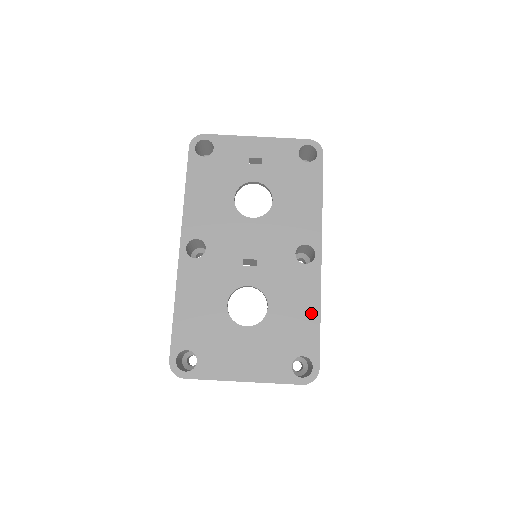
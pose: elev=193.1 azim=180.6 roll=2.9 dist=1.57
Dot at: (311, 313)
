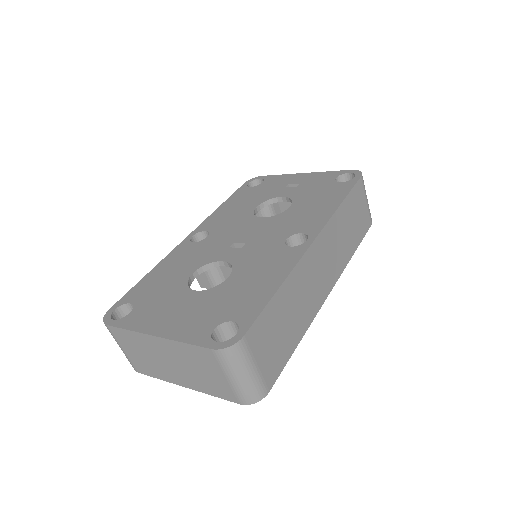
Dot at: (270, 285)
